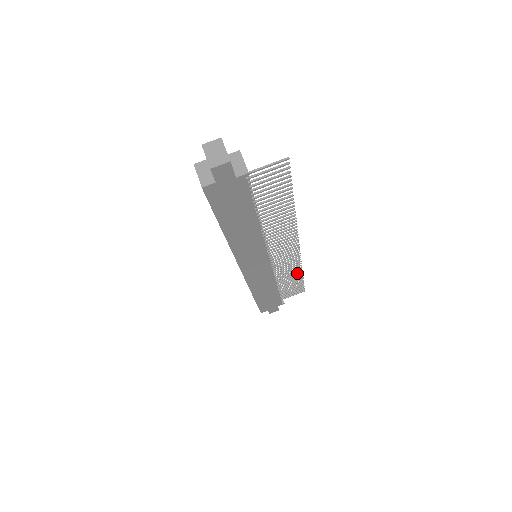
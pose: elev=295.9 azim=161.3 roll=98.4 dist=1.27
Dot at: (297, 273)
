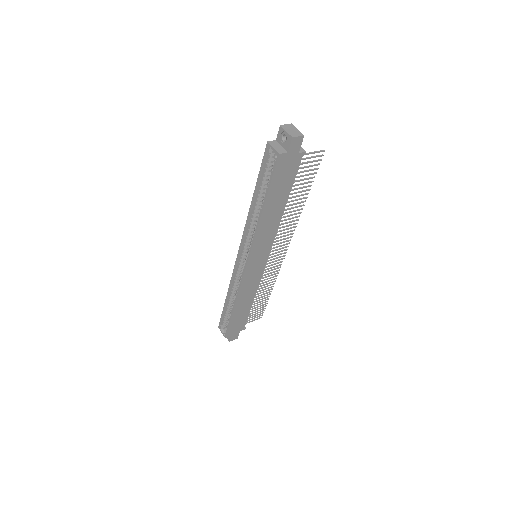
Dot at: (269, 289)
